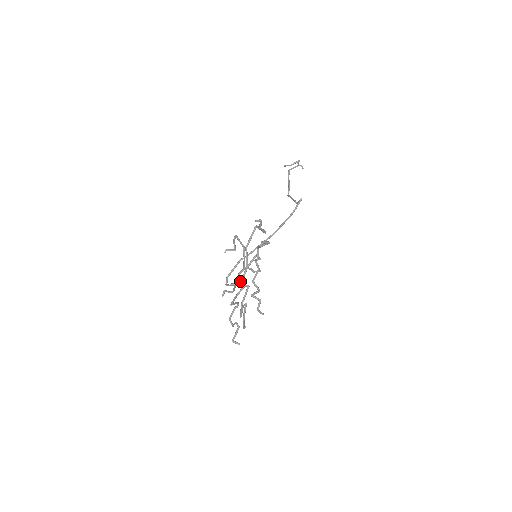
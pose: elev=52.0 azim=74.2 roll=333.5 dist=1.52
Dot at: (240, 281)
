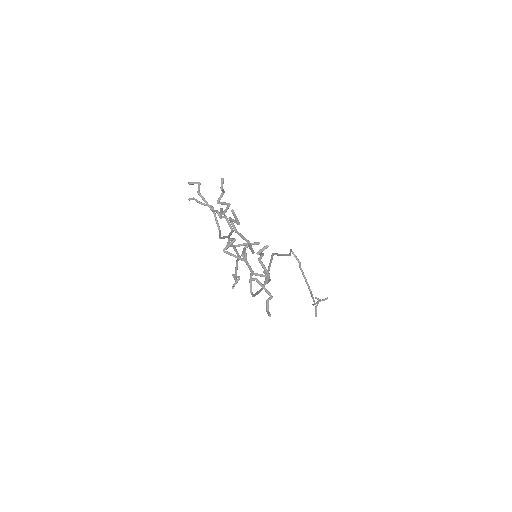
Dot at: occluded
